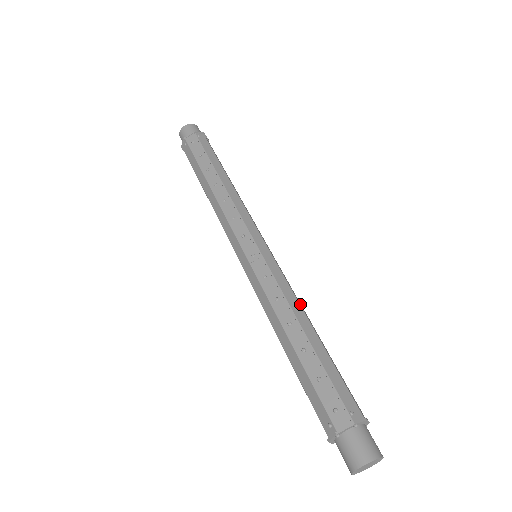
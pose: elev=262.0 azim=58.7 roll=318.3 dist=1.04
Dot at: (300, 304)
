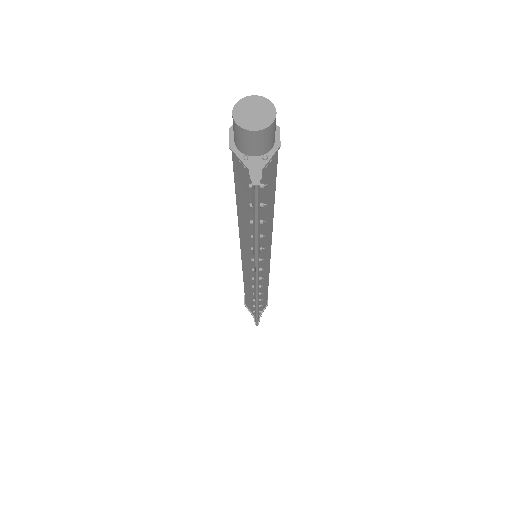
Dot at: occluded
